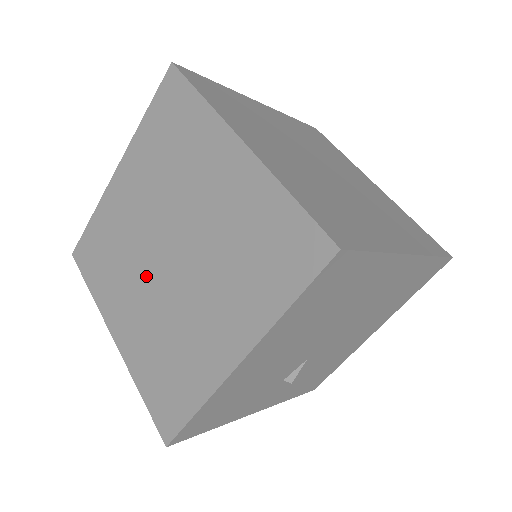
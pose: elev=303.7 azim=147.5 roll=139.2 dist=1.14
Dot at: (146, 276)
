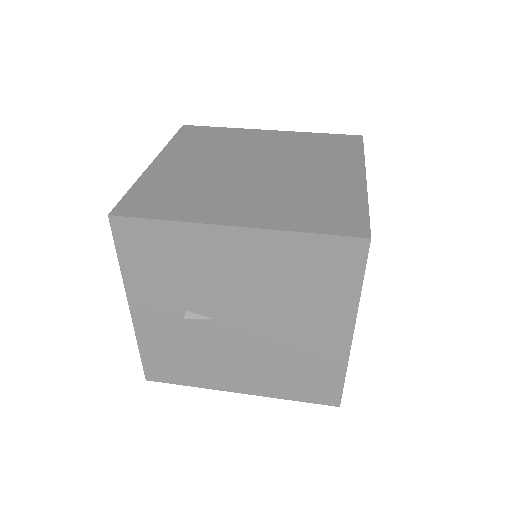
Dot at: (224, 163)
